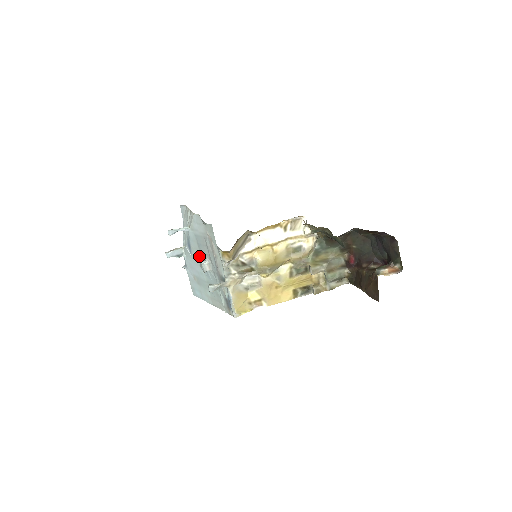
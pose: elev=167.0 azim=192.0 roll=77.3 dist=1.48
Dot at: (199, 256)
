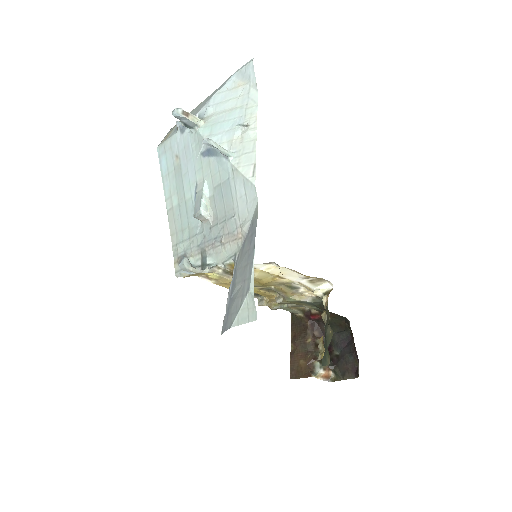
Dot at: (207, 187)
